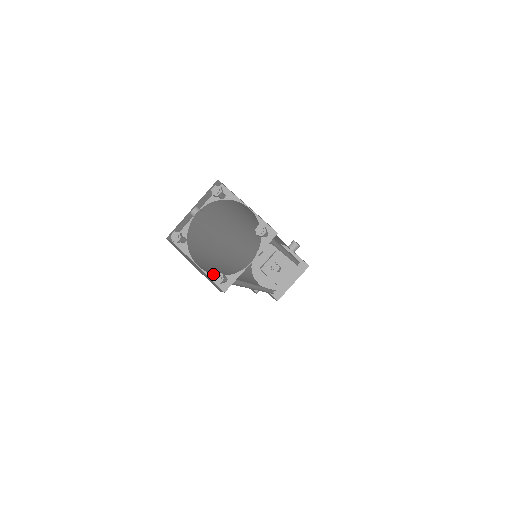
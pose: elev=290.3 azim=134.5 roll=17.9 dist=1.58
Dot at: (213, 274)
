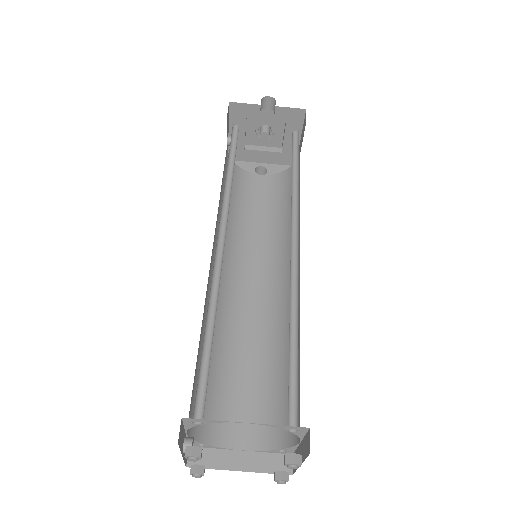
Dot at: (265, 451)
